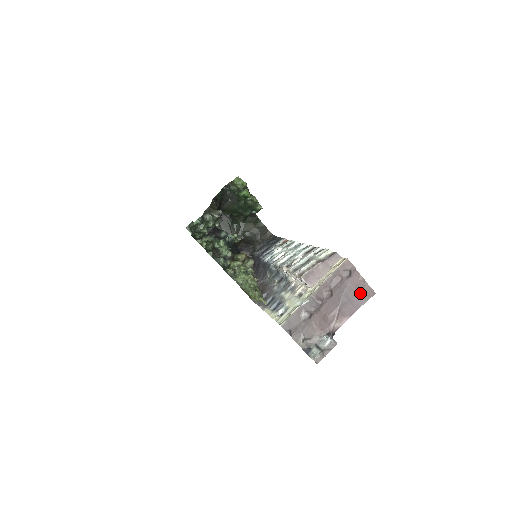
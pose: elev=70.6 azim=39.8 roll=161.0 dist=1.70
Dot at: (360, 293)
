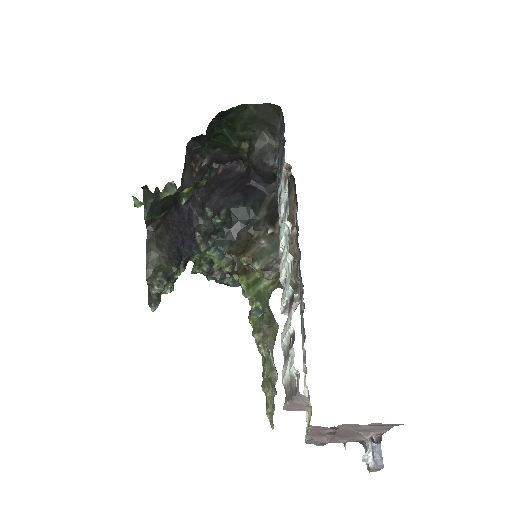
Dot at: (377, 425)
